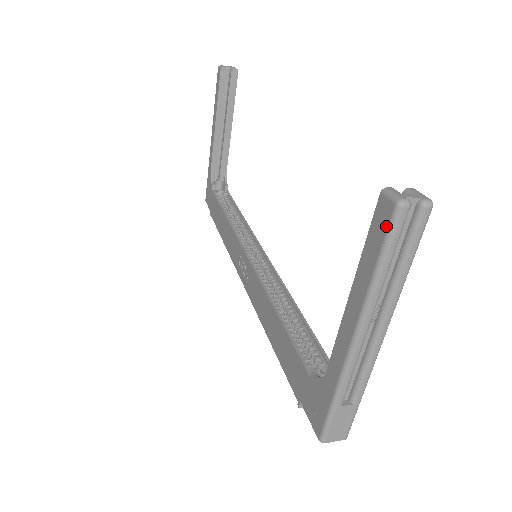
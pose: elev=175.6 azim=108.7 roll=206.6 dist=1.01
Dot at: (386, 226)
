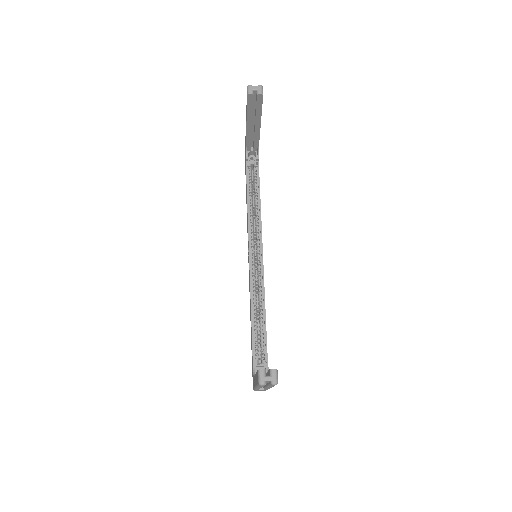
Dot at: occluded
